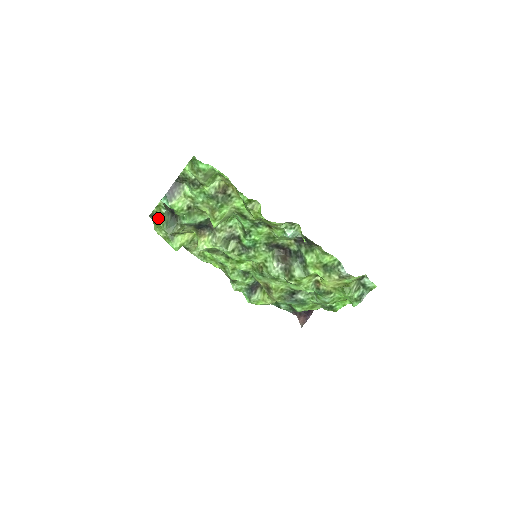
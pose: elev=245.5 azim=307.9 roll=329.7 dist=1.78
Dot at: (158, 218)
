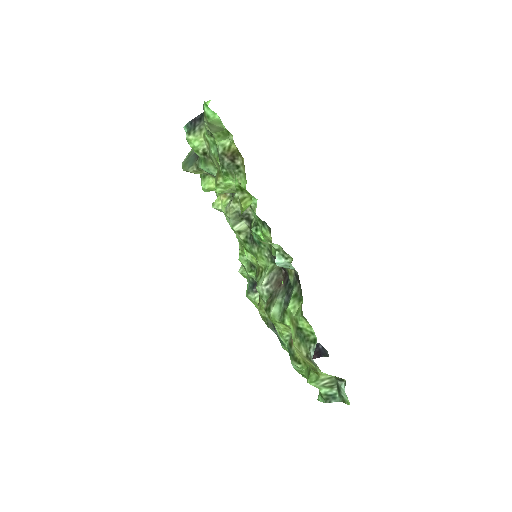
Dot at: occluded
